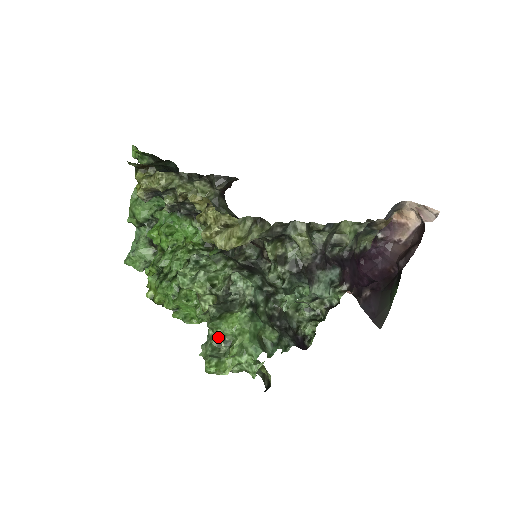
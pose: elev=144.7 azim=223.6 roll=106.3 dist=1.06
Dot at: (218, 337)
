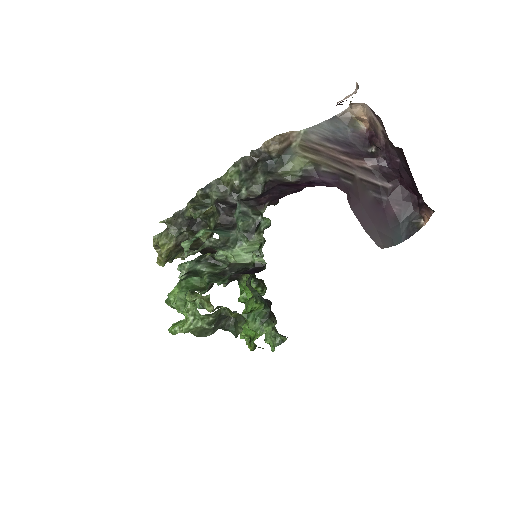
Dot at: occluded
